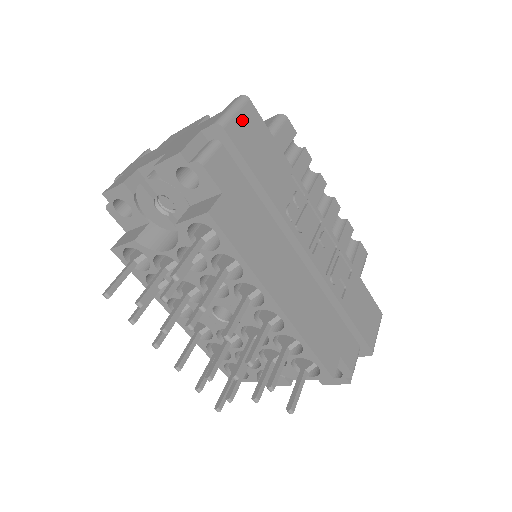
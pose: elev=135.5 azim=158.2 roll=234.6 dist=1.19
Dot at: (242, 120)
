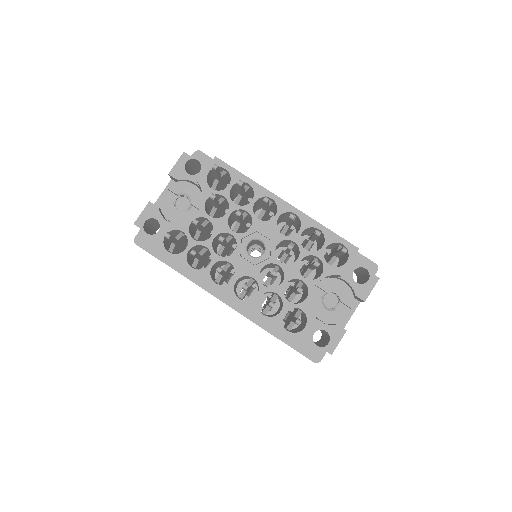
Dot at: occluded
